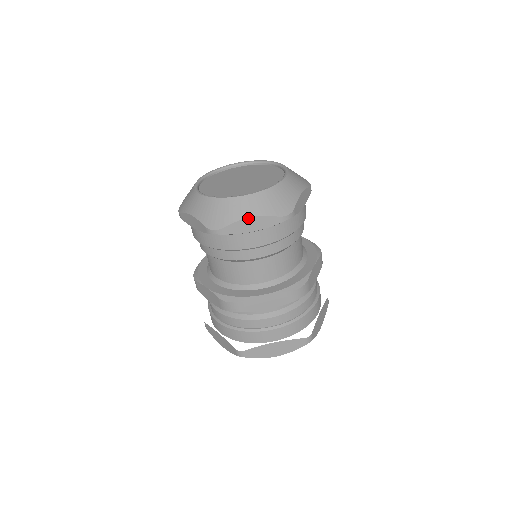
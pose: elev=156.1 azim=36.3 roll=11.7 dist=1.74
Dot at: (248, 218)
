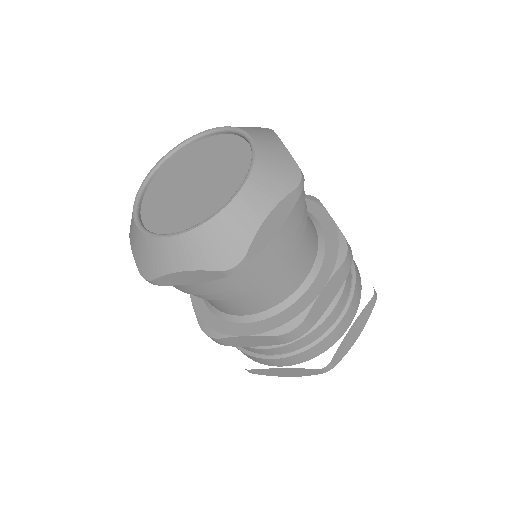
Dot at: (266, 219)
